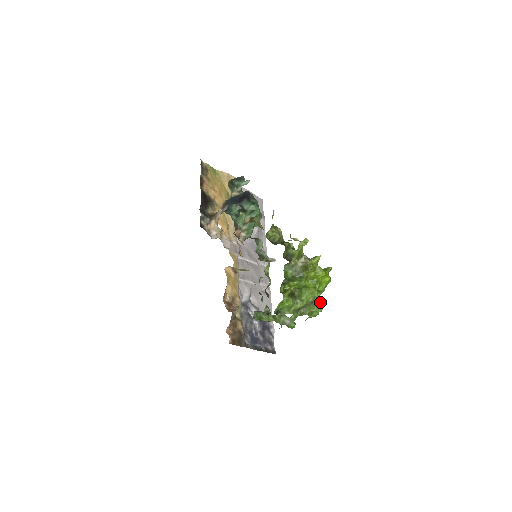
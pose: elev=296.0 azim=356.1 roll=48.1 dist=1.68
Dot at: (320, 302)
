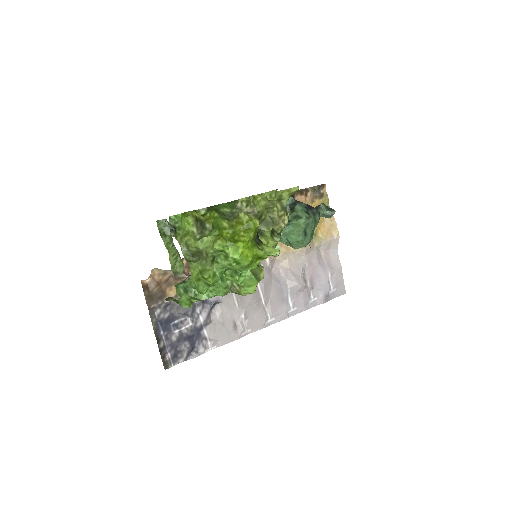
Dot at: (217, 275)
